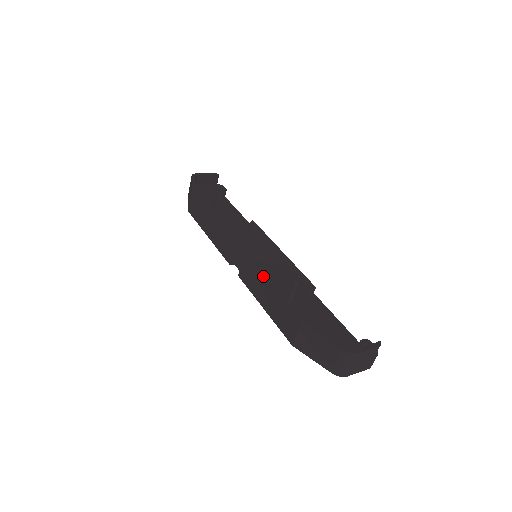
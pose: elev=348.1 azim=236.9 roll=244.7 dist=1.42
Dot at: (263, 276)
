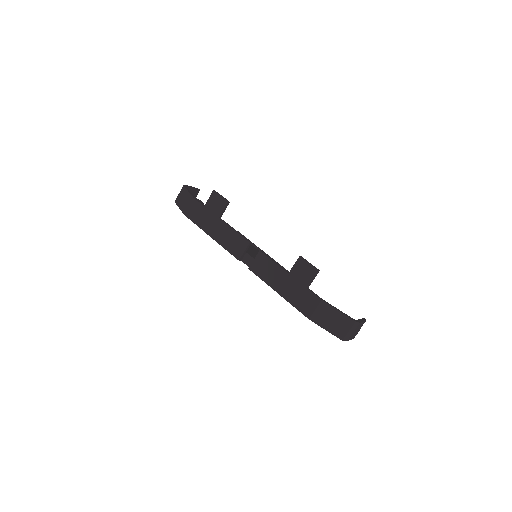
Dot at: (281, 268)
